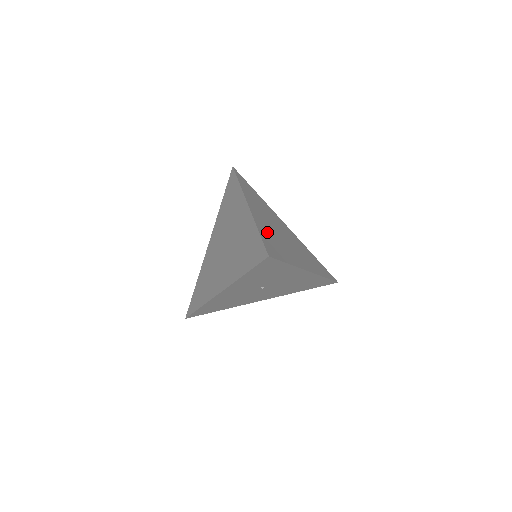
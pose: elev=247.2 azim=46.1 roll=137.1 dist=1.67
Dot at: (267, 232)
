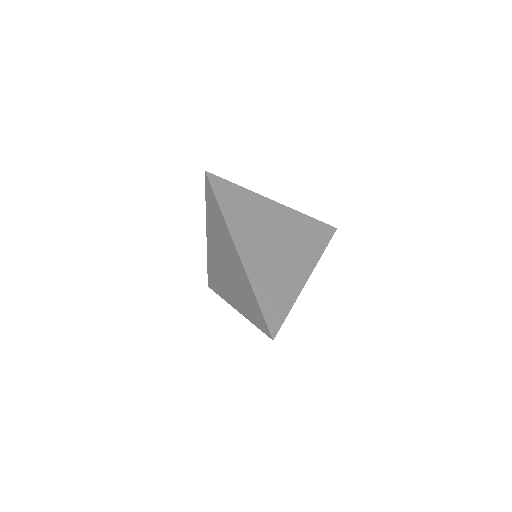
Dot at: (264, 282)
